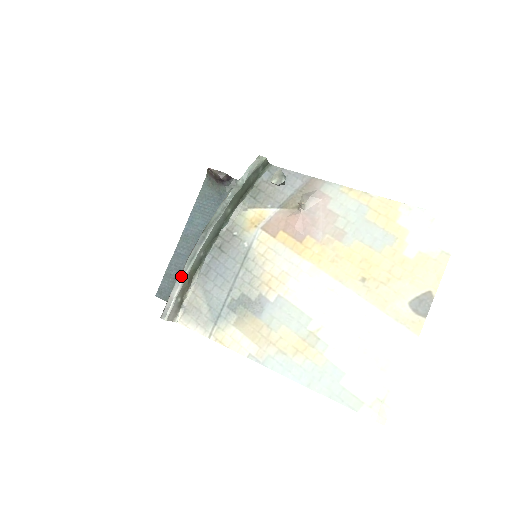
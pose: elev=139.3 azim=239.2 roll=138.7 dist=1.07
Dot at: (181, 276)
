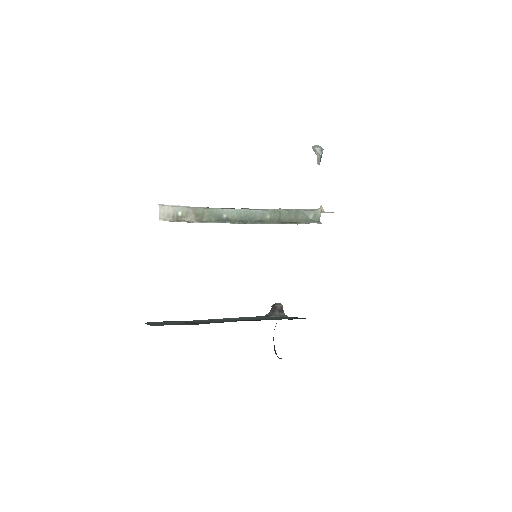
Dot at: (199, 207)
